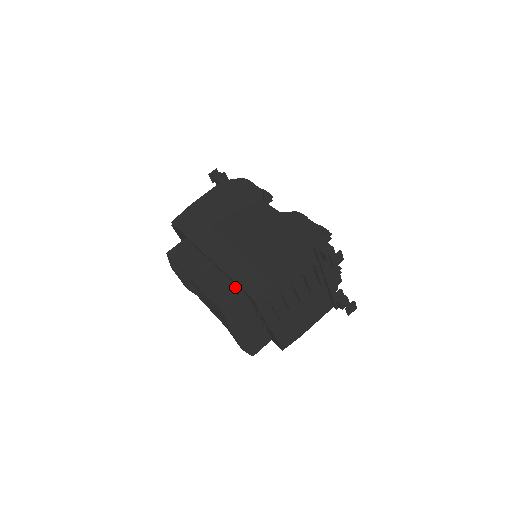
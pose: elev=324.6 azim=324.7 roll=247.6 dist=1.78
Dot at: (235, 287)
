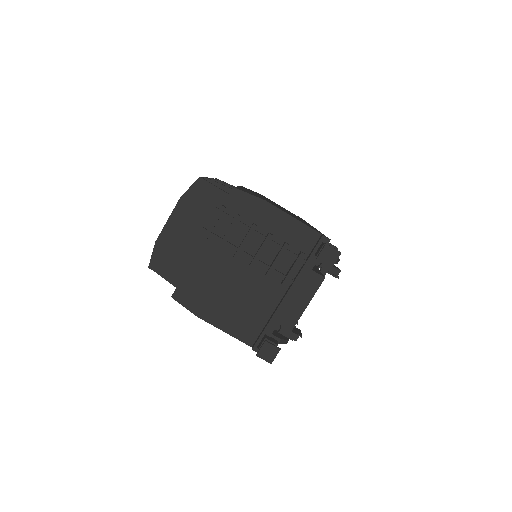
Dot at: occluded
